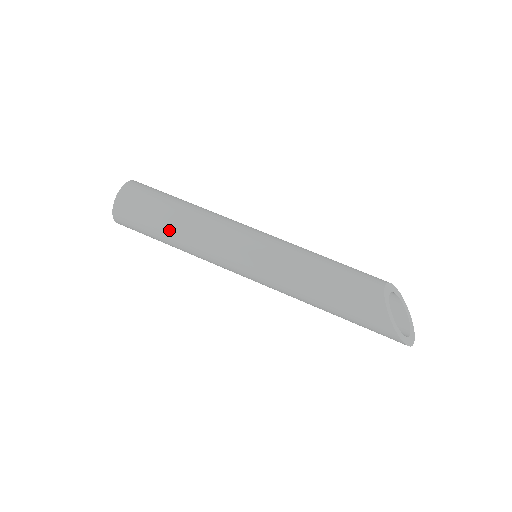
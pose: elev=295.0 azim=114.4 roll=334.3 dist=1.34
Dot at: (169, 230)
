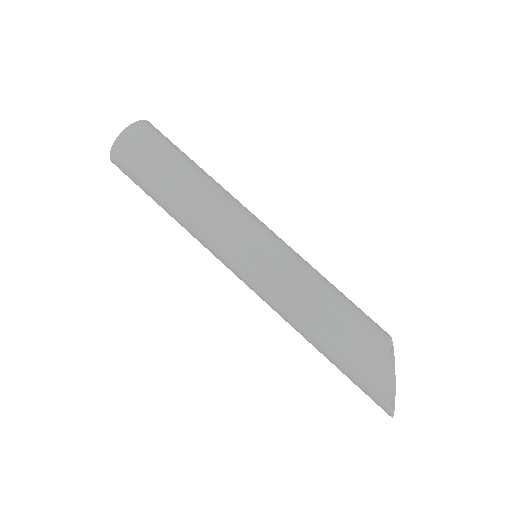
Dot at: (173, 187)
